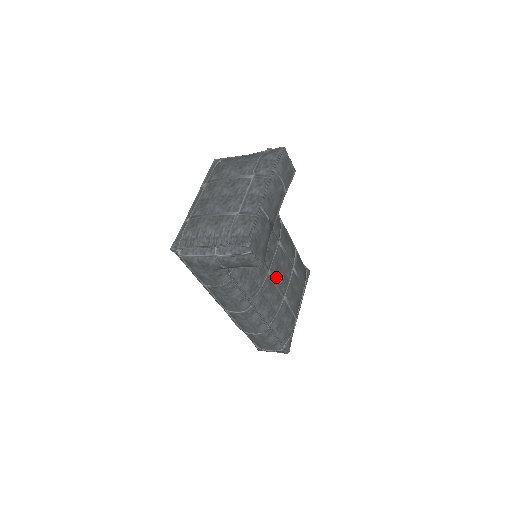
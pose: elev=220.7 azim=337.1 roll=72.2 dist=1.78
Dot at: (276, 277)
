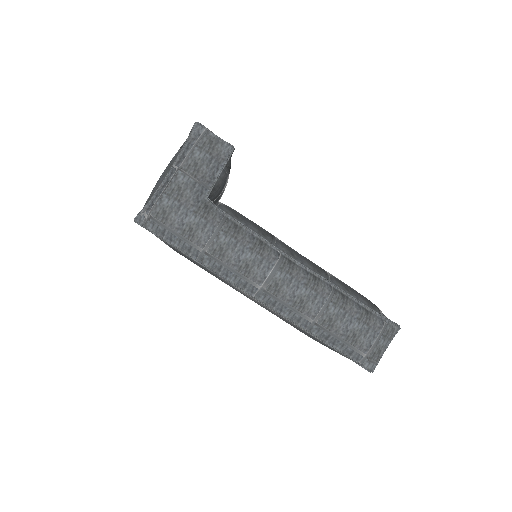
Dot at: occluded
